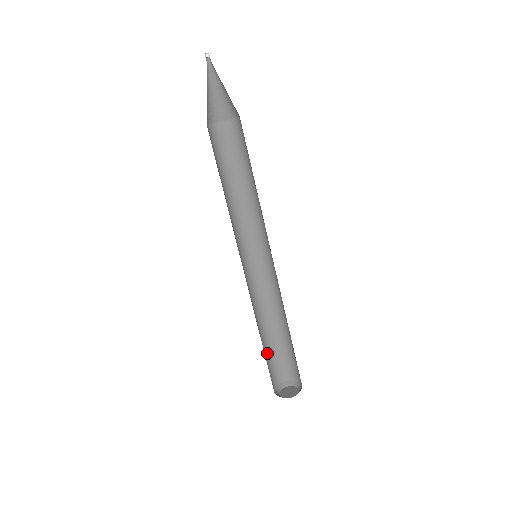
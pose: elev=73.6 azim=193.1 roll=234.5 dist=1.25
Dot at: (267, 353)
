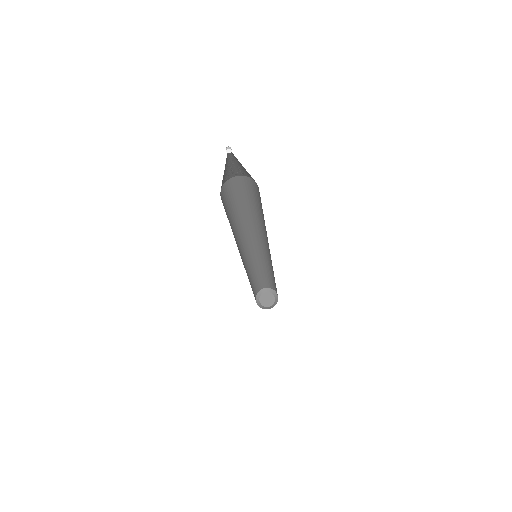
Dot at: (253, 285)
